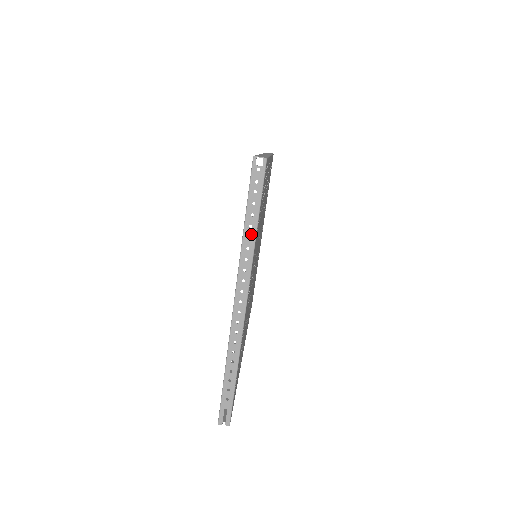
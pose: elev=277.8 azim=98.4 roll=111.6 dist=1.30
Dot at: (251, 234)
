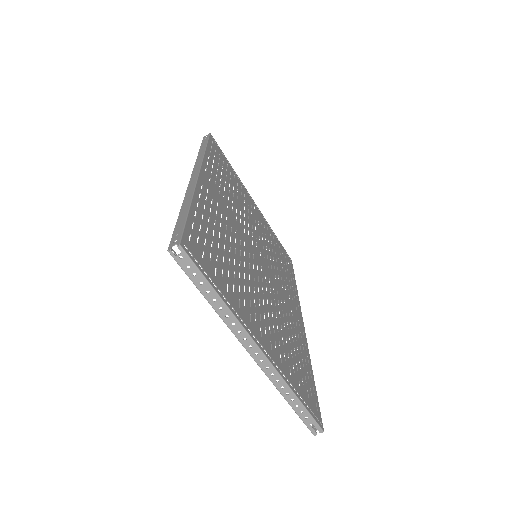
Dot at: (220, 305)
